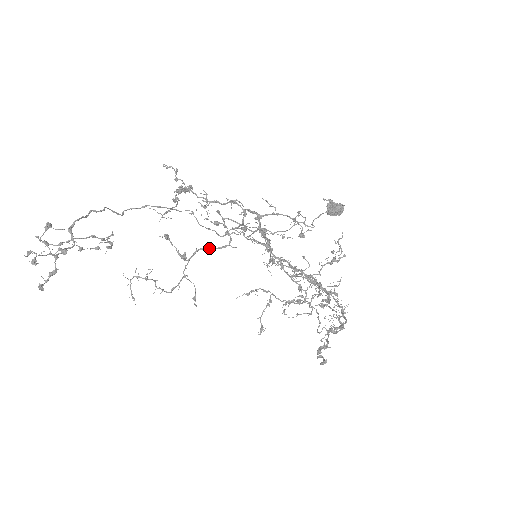
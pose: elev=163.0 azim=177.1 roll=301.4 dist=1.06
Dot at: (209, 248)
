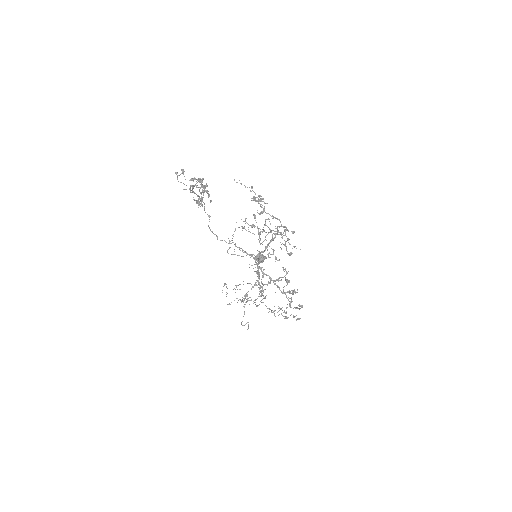
Dot at: (280, 232)
